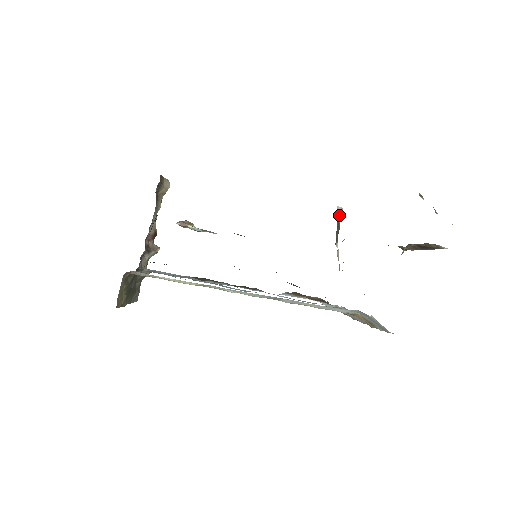
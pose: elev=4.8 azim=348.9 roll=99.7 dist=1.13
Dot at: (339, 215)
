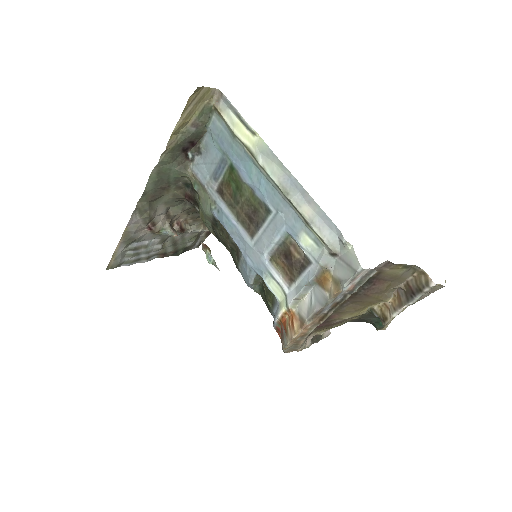
Dot at: (325, 332)
